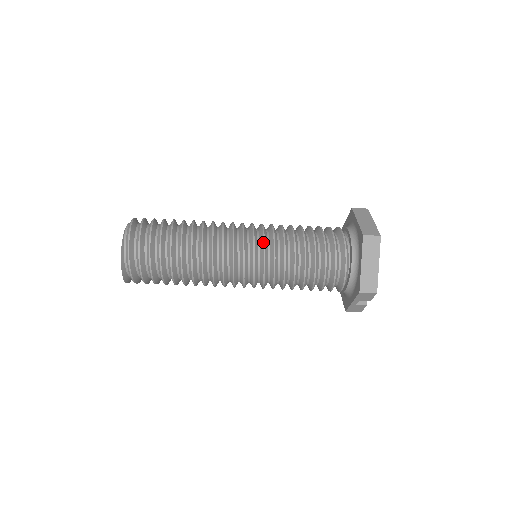
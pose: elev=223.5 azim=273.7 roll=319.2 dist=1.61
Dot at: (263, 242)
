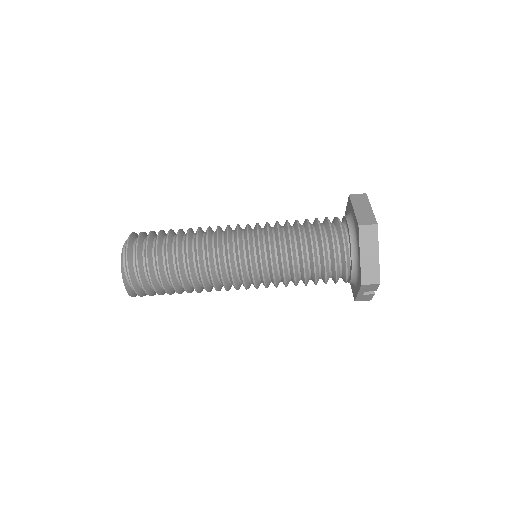
Dot at: (258, 244)
